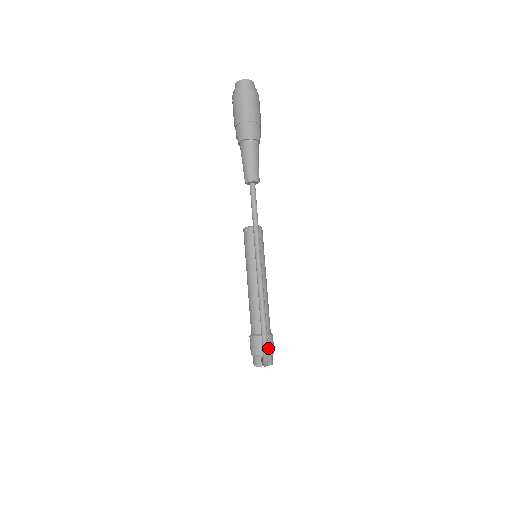
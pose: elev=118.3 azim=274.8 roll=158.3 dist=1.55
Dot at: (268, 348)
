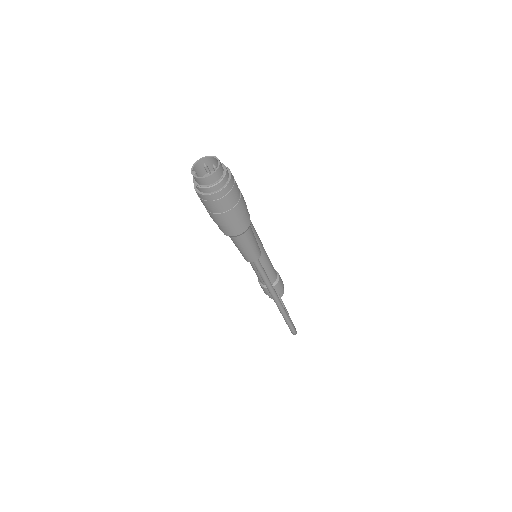
Dot at: (280, 289)
